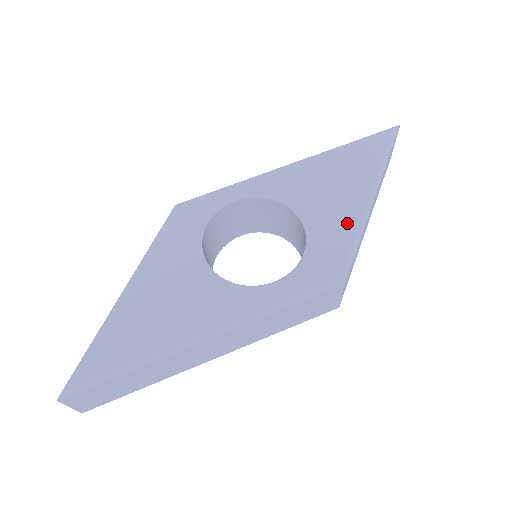
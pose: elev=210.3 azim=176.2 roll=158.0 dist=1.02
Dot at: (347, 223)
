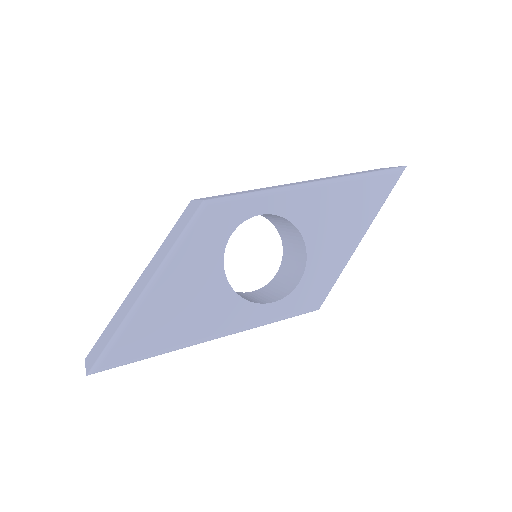
Dot at: (338, 260)
